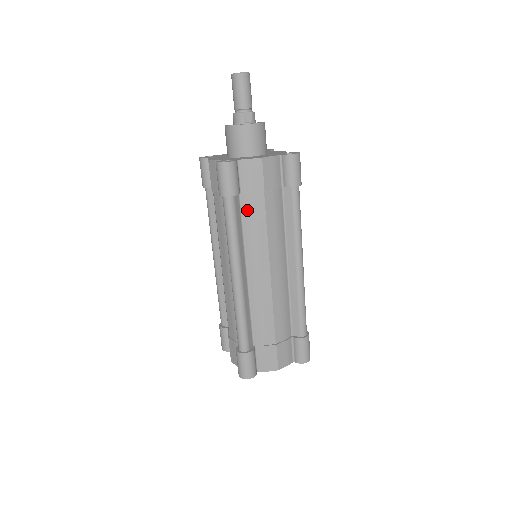
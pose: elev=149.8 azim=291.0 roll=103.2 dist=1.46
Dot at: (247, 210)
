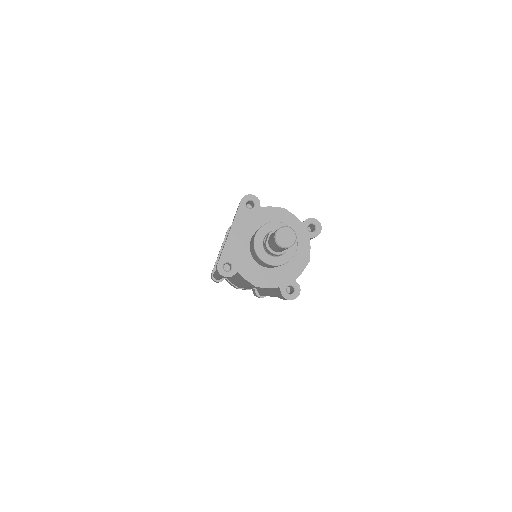
Dot at: occluded
